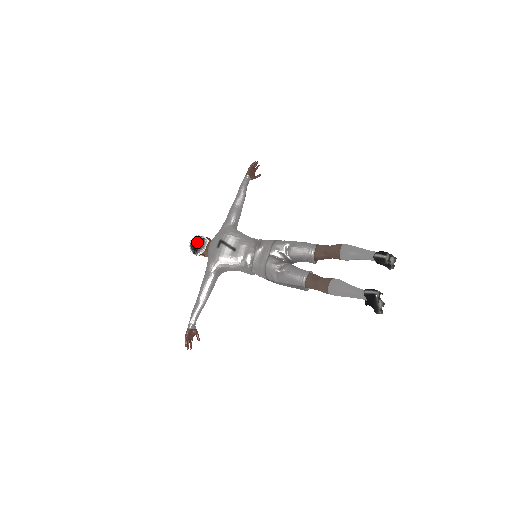
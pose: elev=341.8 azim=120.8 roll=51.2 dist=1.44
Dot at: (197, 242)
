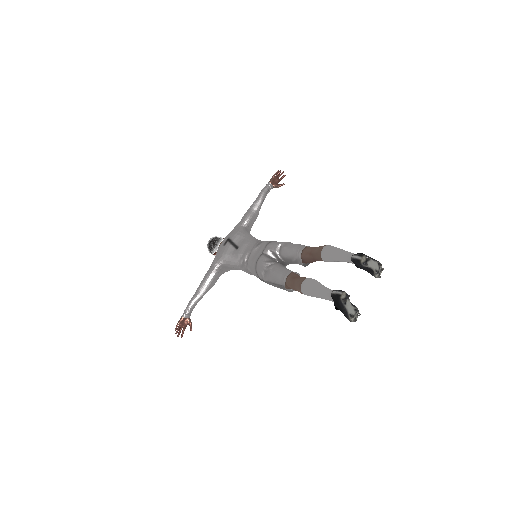
Dot at: (212, 241)
